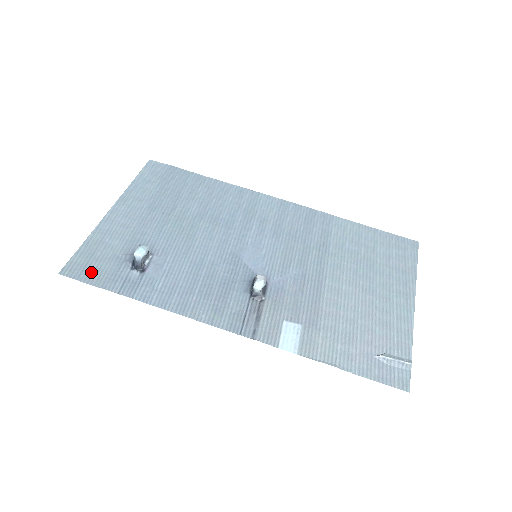
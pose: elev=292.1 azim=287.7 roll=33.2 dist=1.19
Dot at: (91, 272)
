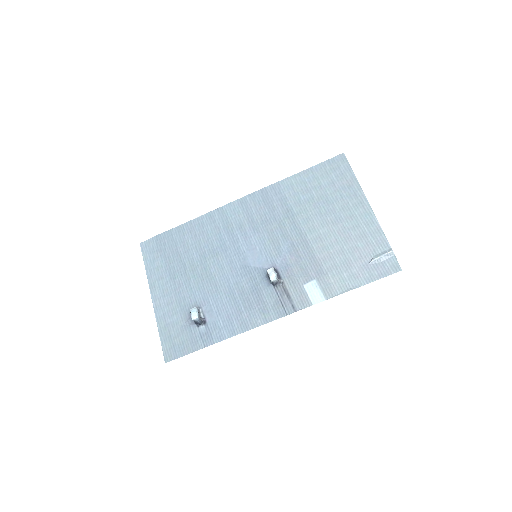
Dot at: (180, 347)
